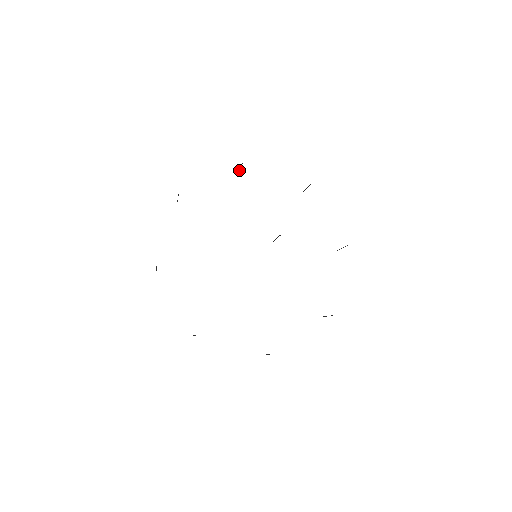
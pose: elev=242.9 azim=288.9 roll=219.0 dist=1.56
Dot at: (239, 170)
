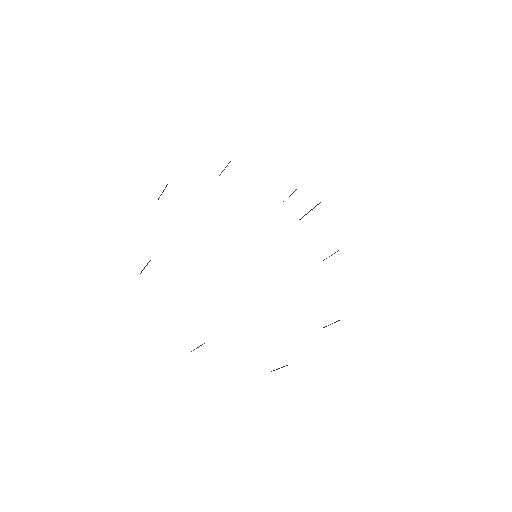
Dot at: occluded
